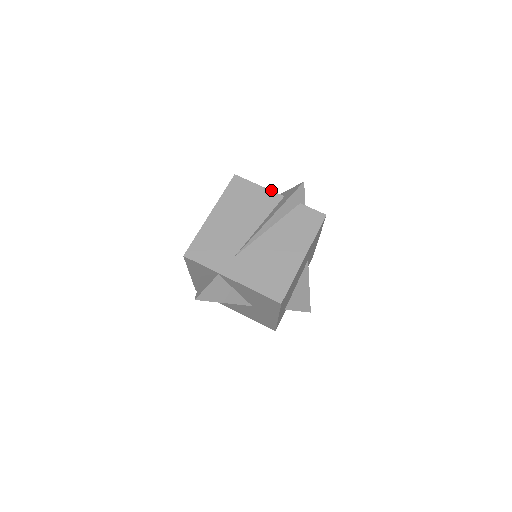
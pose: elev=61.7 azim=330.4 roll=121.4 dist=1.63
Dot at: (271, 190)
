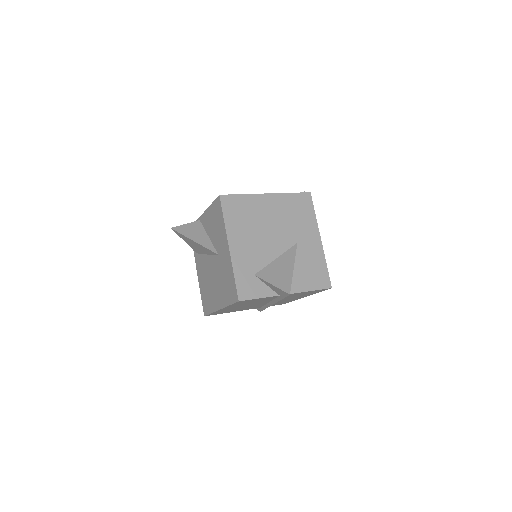
Dot at: occluded
